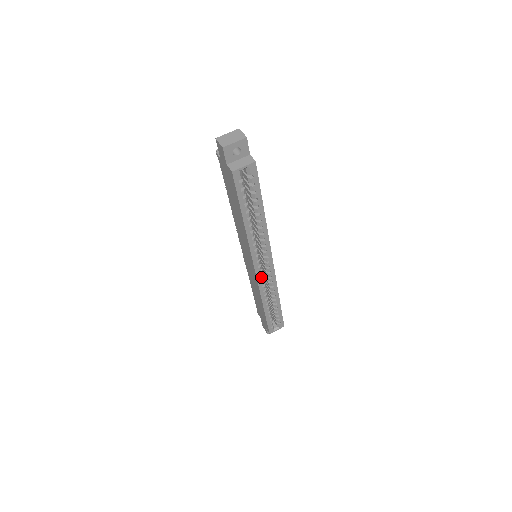
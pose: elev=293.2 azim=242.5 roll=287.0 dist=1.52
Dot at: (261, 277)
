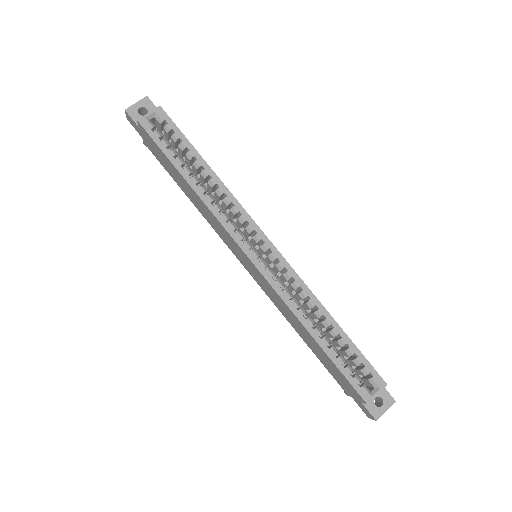
Dot at: (268, 271)
